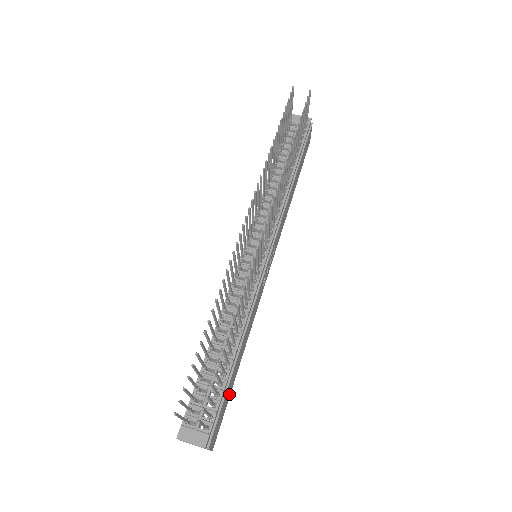
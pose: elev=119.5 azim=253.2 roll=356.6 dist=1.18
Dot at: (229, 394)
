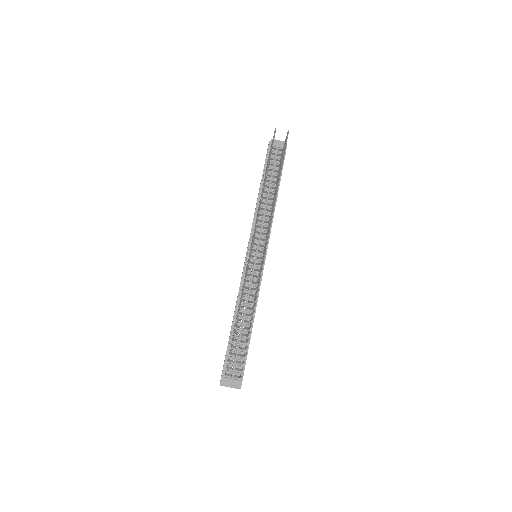
Dot at: occluded
